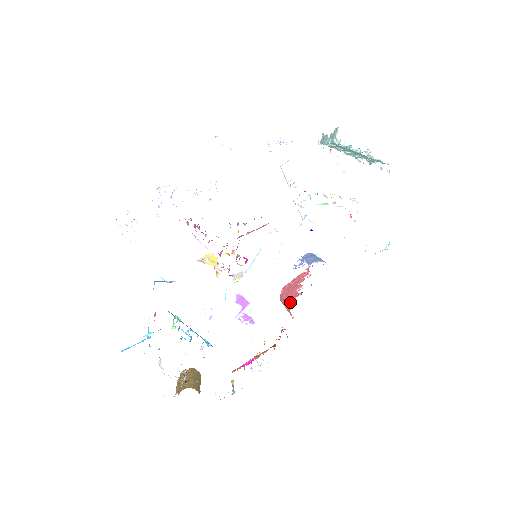
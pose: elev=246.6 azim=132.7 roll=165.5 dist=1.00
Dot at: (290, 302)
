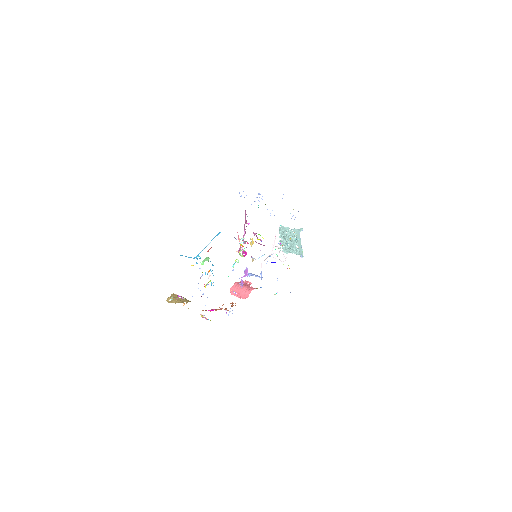
Dot at: (251, 289)
